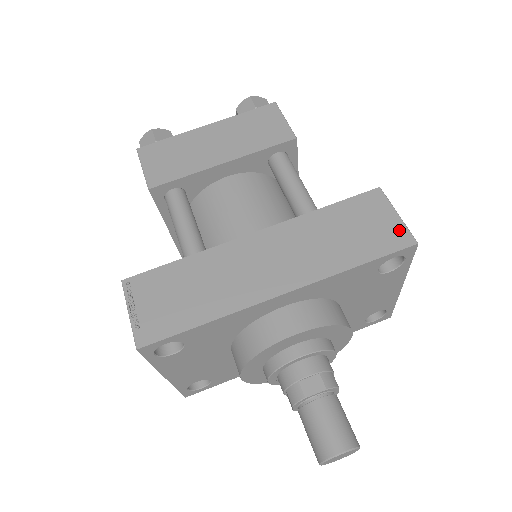
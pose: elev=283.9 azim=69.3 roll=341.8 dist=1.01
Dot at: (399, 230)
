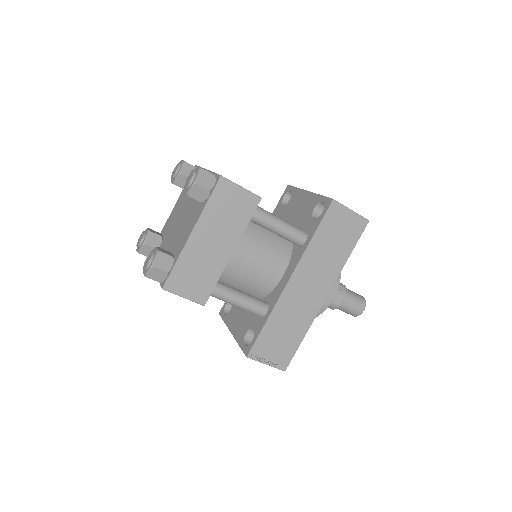
Dot at: (357, 220)
